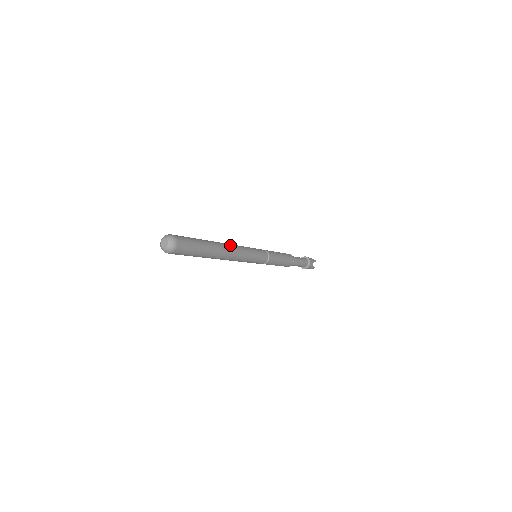
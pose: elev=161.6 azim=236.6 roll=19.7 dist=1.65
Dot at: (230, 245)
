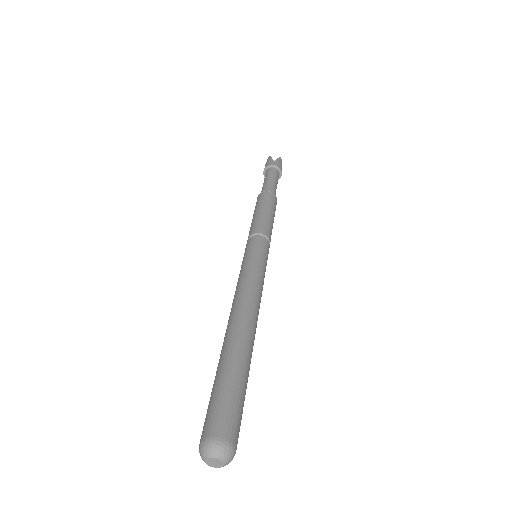
Dot at: (251, 307)
